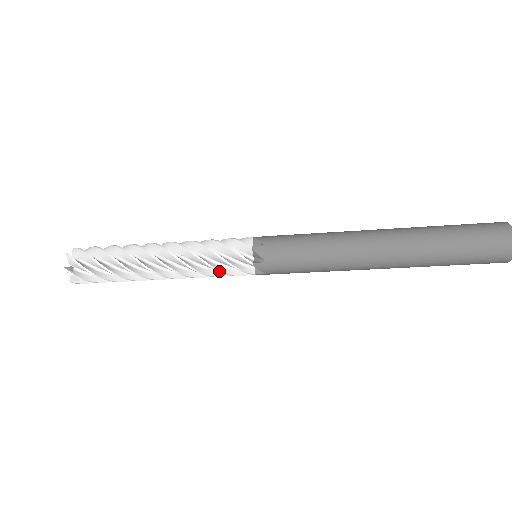
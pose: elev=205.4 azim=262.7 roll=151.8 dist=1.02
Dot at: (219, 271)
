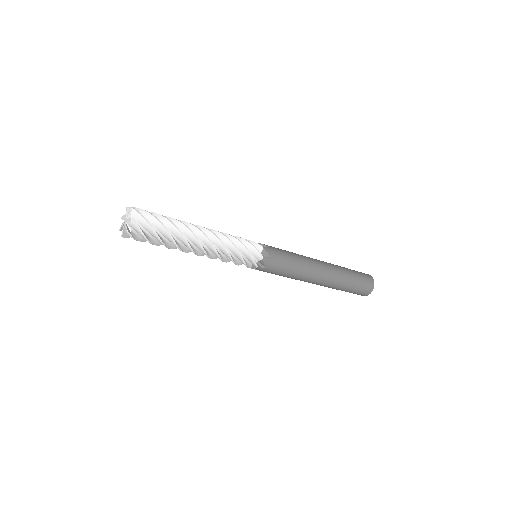
Dot at: (241, 256)
